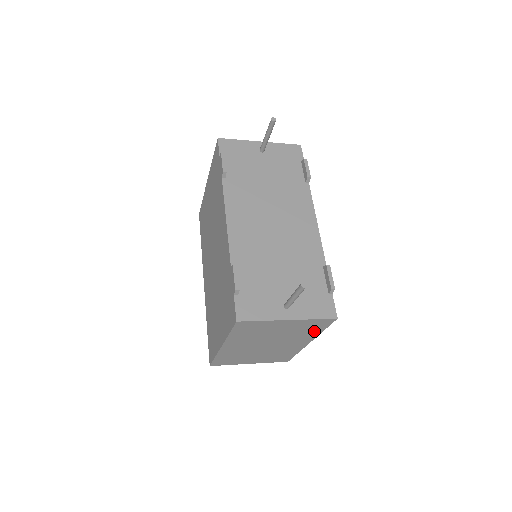
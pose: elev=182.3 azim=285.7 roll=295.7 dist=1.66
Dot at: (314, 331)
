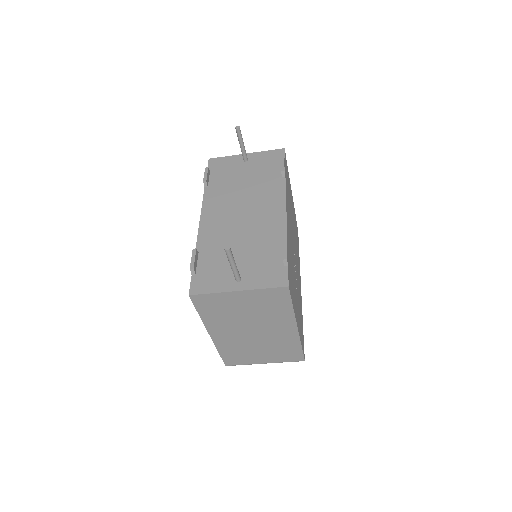
Dot at: (283, 308)
